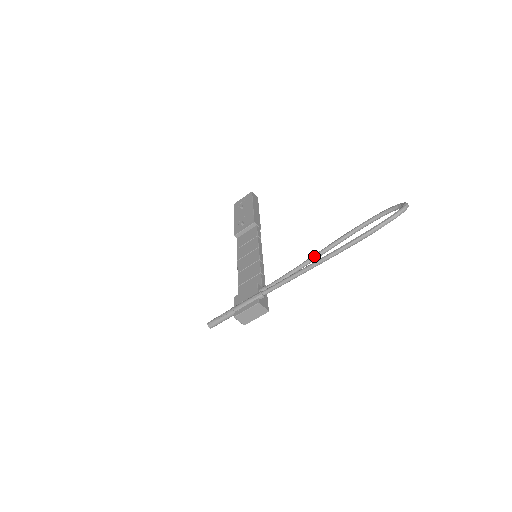
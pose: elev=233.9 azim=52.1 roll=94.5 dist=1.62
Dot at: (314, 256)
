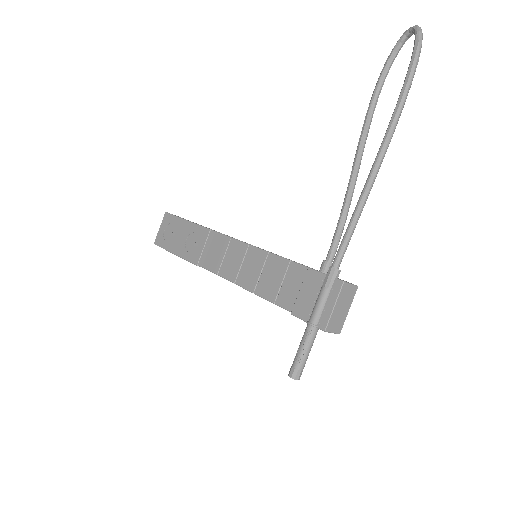
Dot at: (353, 174)
